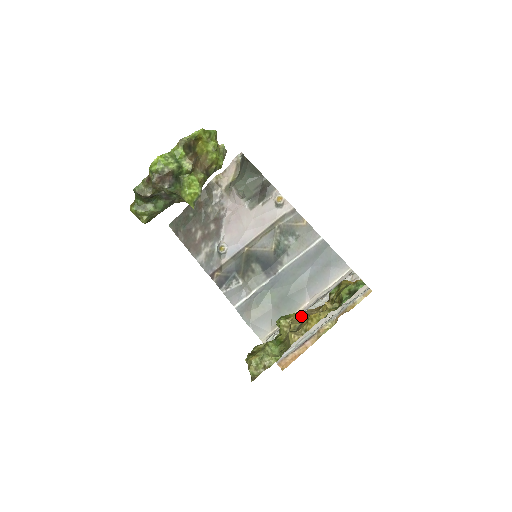
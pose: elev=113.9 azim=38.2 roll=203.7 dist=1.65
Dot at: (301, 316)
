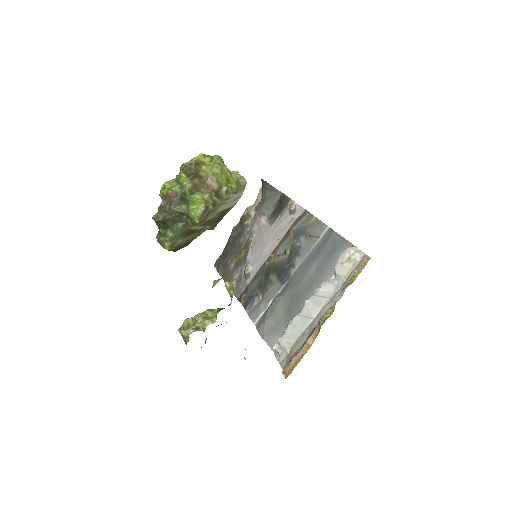
Dot at: occluded
